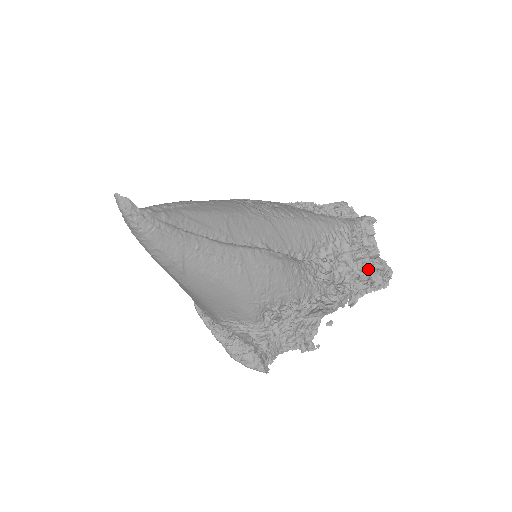
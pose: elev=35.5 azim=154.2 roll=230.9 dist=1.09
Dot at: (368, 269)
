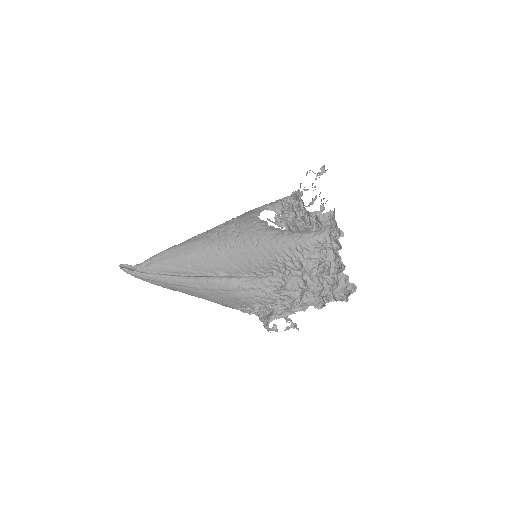
Dot at: occluded
